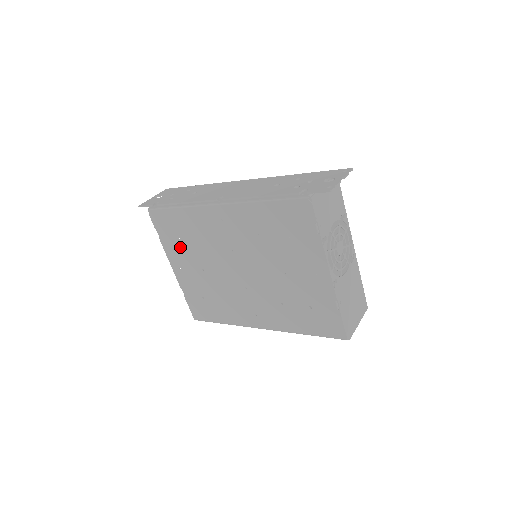
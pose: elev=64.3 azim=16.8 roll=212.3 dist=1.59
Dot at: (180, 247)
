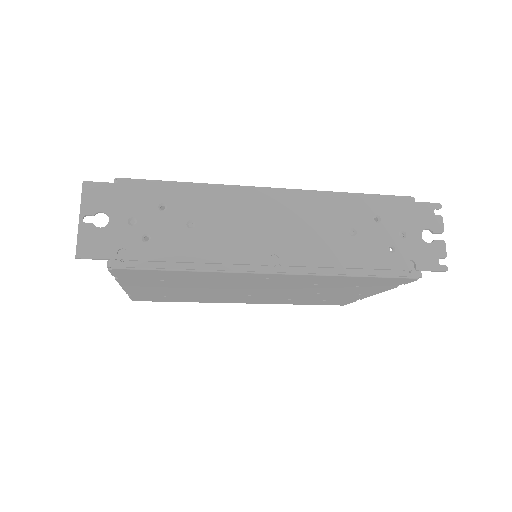
Dot at: (158, 283)
